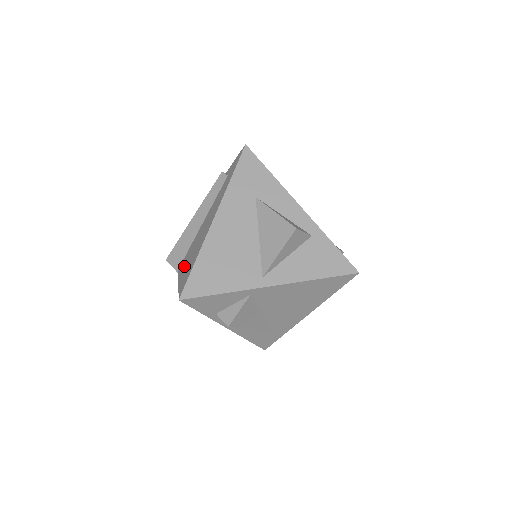
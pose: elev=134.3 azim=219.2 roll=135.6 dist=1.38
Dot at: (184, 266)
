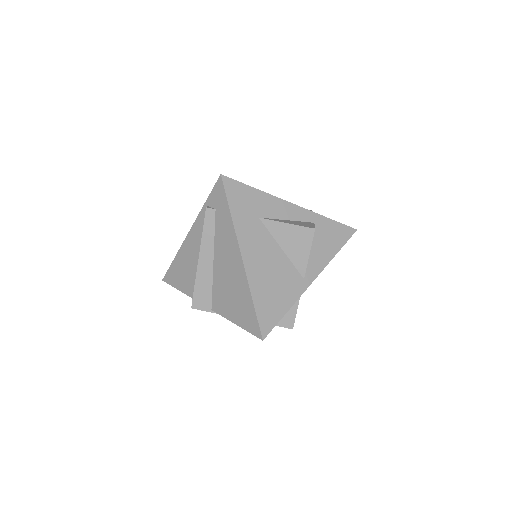
Dot at: (227, 307)
